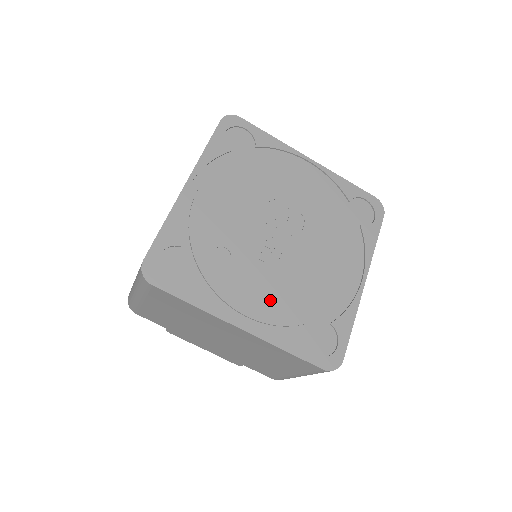
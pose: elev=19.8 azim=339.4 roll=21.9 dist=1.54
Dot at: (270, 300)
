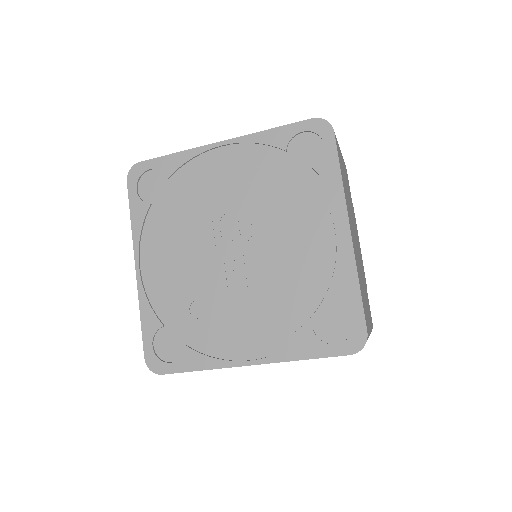
Dot at: (261, 321)
